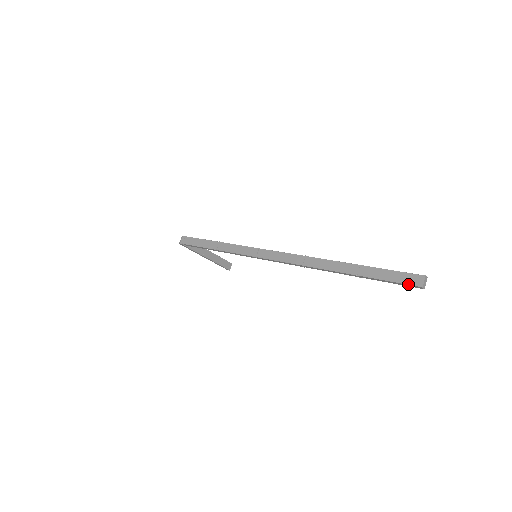
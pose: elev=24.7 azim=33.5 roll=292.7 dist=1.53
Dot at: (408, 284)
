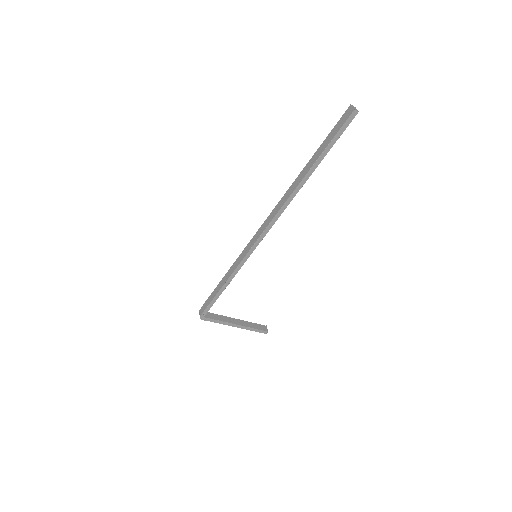
Dot at: (346, 120)
